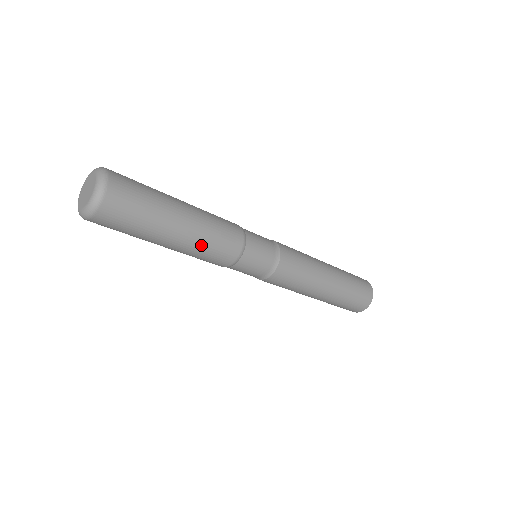
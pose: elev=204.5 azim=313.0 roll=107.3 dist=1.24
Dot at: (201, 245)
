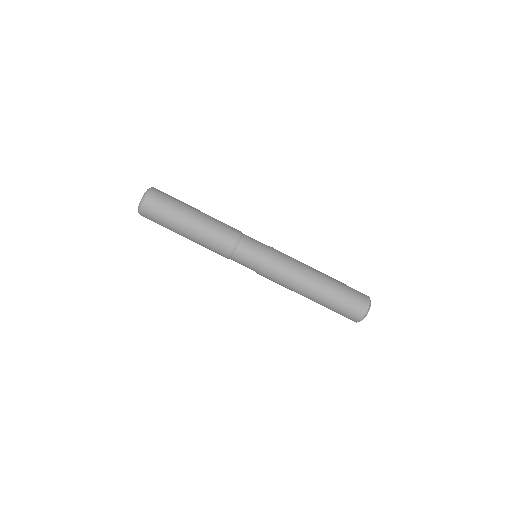
Dot at: (213, 221)
